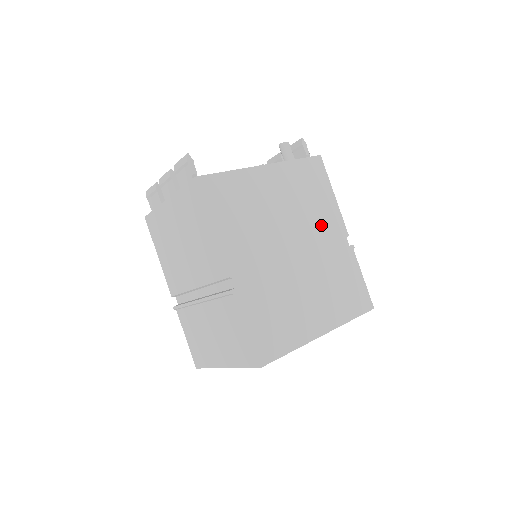
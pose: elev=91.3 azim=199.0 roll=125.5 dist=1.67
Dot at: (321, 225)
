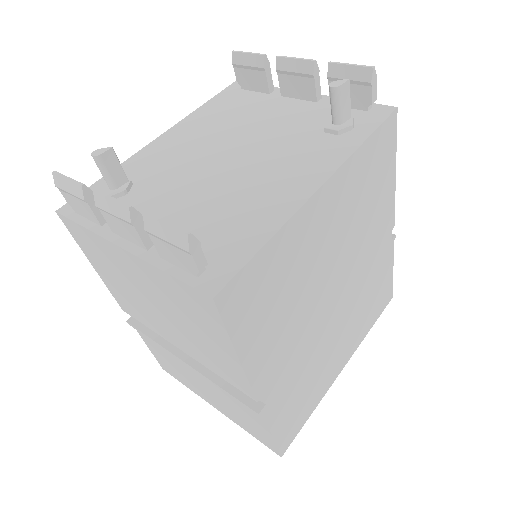
Dot at: (370, 235)
